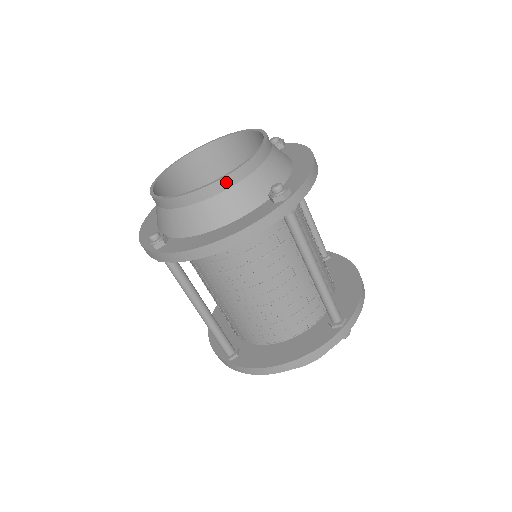
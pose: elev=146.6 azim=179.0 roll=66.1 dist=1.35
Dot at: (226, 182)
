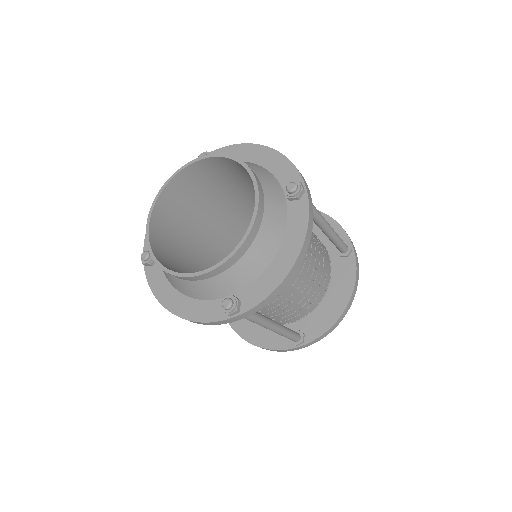
Dot at: (187, 278)
